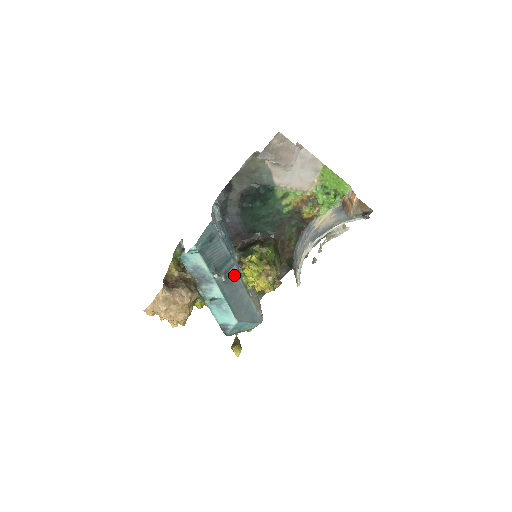
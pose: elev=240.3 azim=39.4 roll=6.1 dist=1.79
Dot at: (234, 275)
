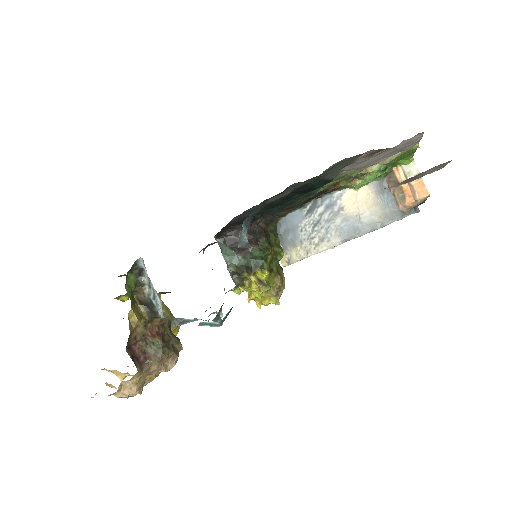
Dot at: occluded
